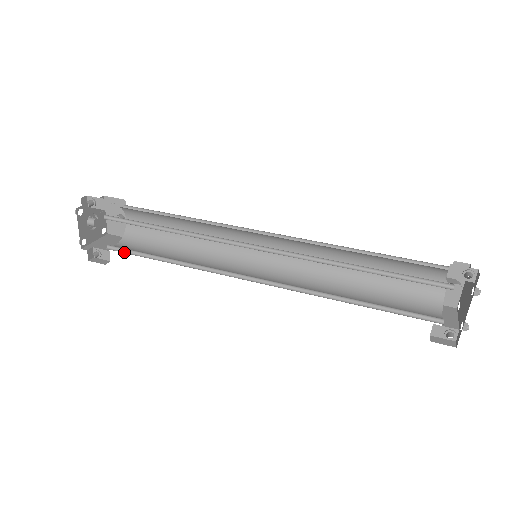
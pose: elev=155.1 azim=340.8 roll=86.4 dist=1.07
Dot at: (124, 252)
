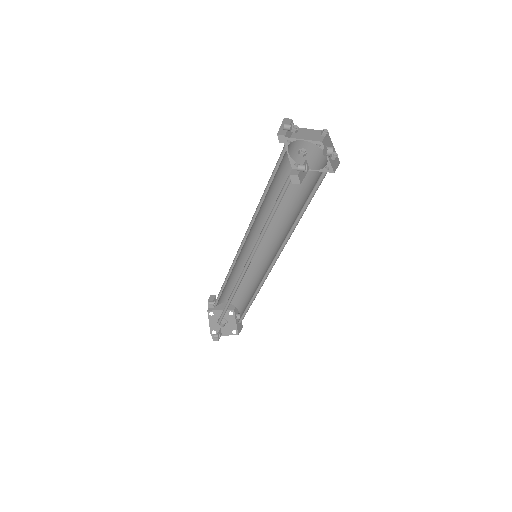
Dot at: occluded
